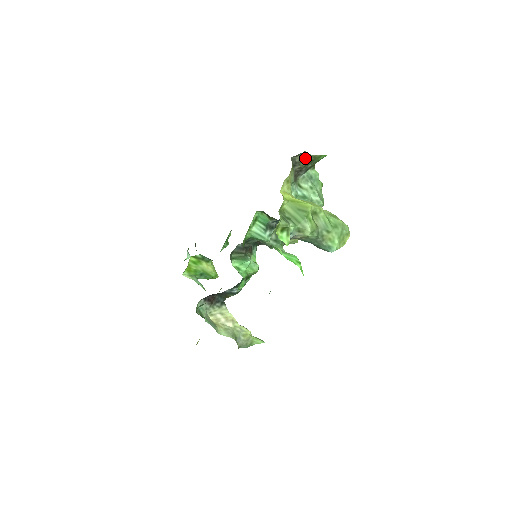
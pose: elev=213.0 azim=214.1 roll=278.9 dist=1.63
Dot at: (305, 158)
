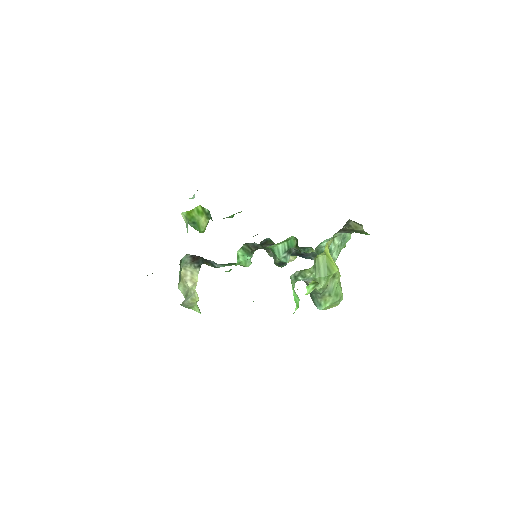
Dot at: (357, 227)
